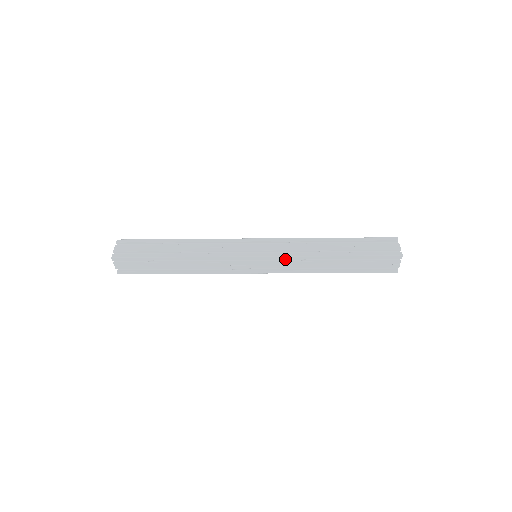
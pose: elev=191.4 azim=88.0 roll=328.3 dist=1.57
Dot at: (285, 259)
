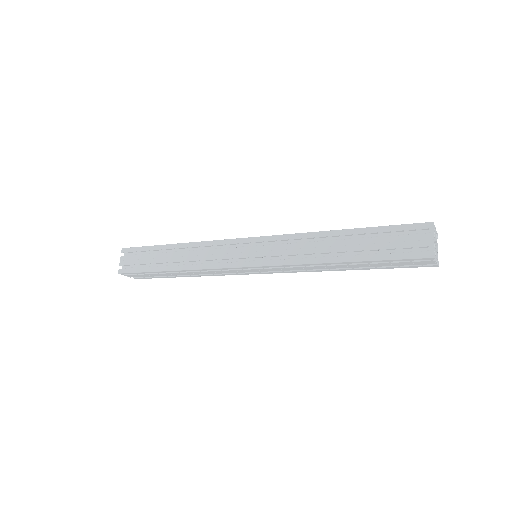
Dot at: (282, 266)
